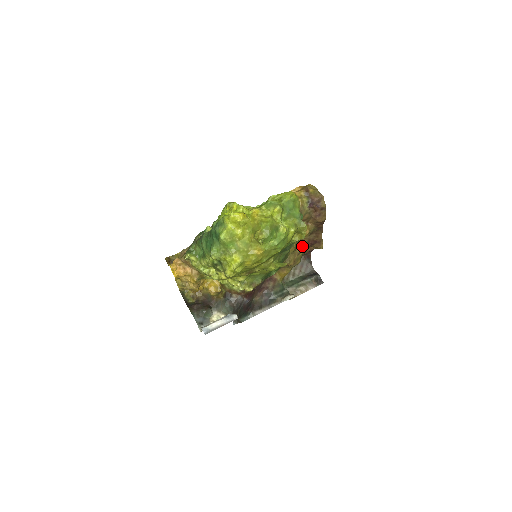
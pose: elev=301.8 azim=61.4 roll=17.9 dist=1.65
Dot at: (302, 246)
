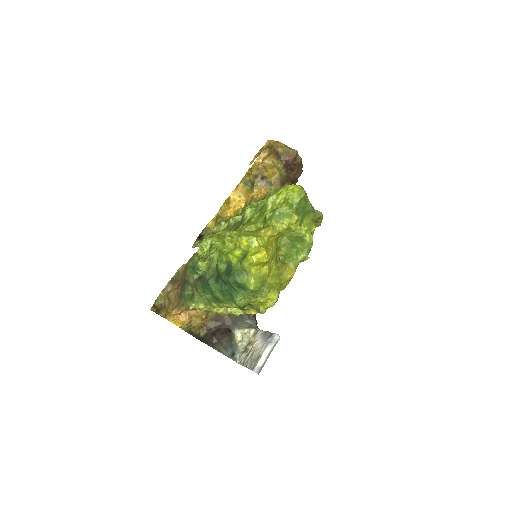
Dot at: occluded
